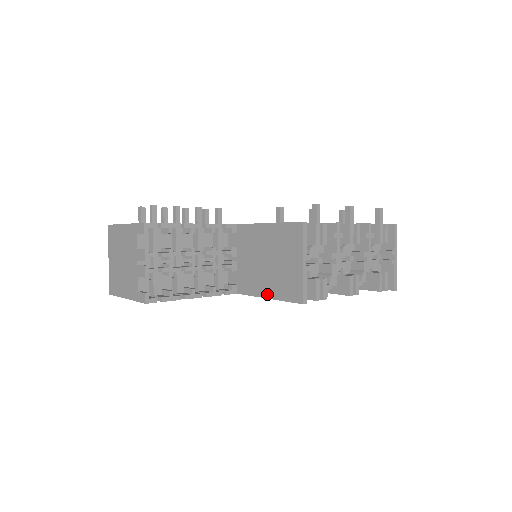
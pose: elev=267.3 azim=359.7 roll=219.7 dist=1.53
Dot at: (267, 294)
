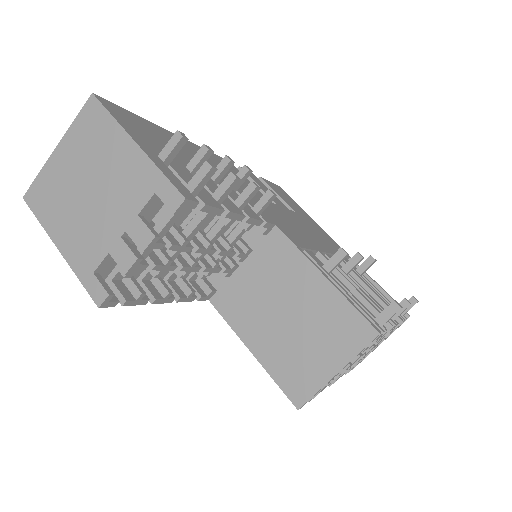
Dot at: (255, 348)
